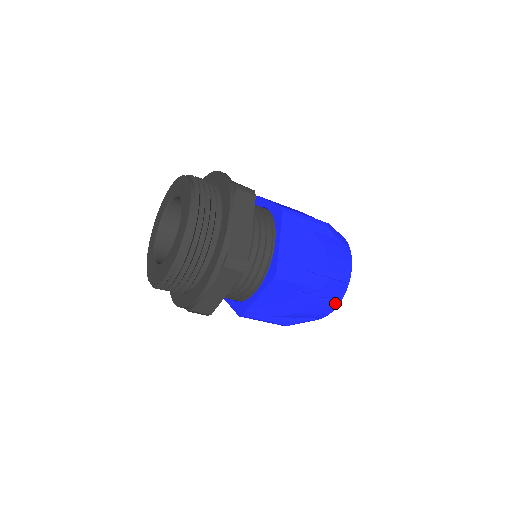
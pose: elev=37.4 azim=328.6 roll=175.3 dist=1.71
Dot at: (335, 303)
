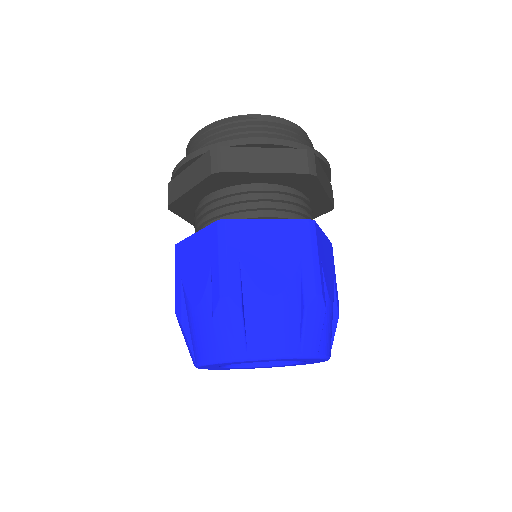
Dot at: (292, 346)
